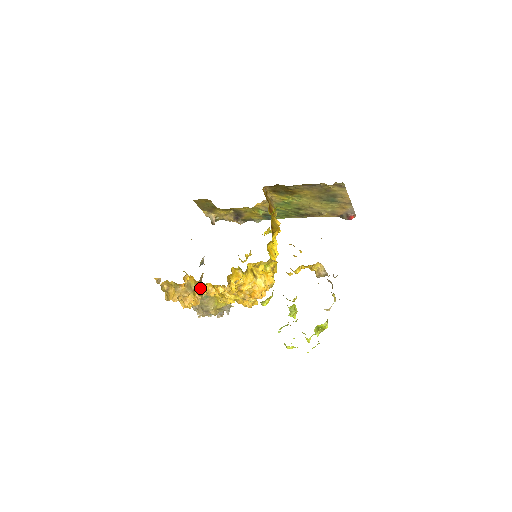
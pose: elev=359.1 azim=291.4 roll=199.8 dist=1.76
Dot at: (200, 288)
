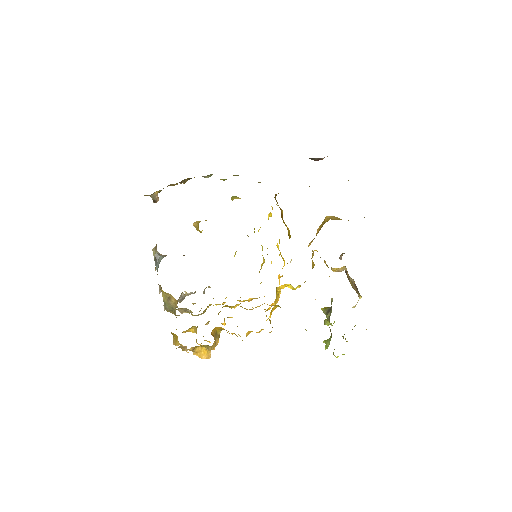
Dot at: occluded
